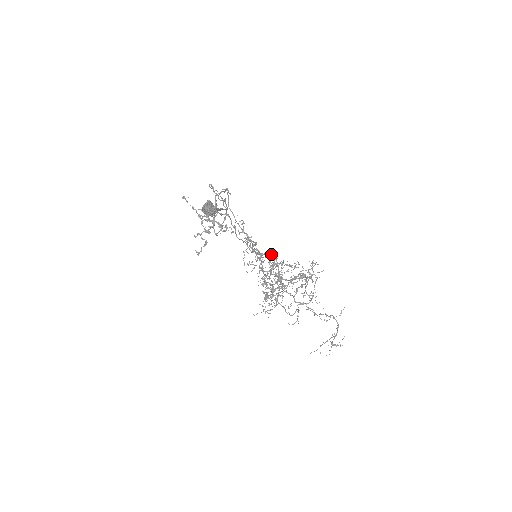
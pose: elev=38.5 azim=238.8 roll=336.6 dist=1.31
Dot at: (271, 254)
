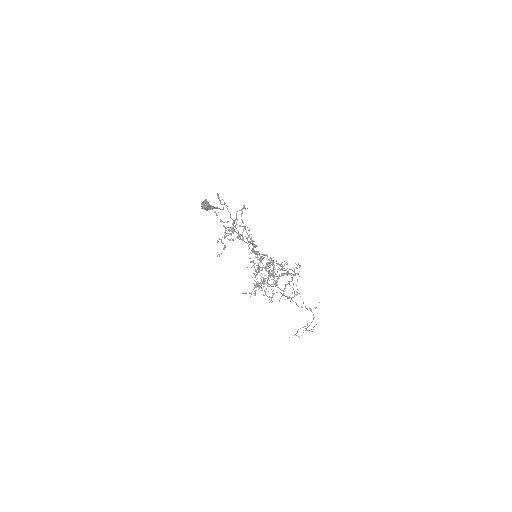
Dot at: (267, 255)
